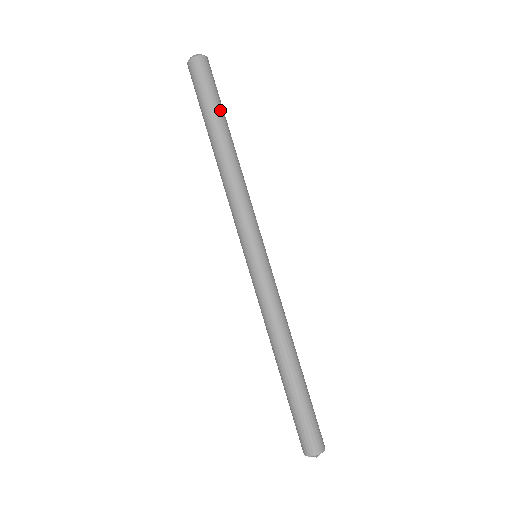
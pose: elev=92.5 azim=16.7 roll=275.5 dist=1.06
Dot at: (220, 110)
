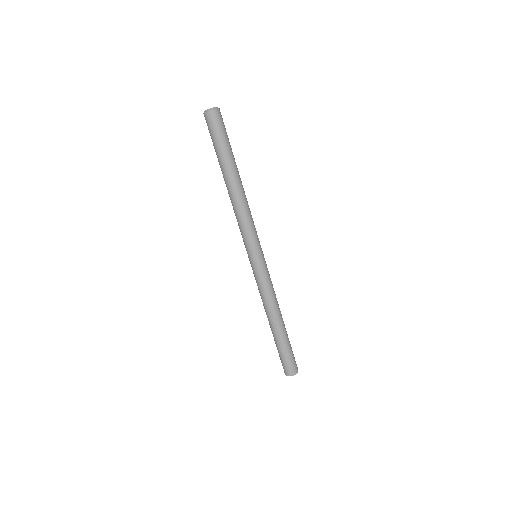
Dot at: (230, 153)
